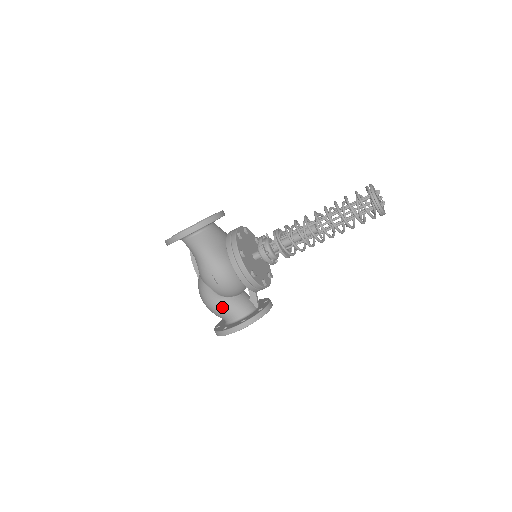
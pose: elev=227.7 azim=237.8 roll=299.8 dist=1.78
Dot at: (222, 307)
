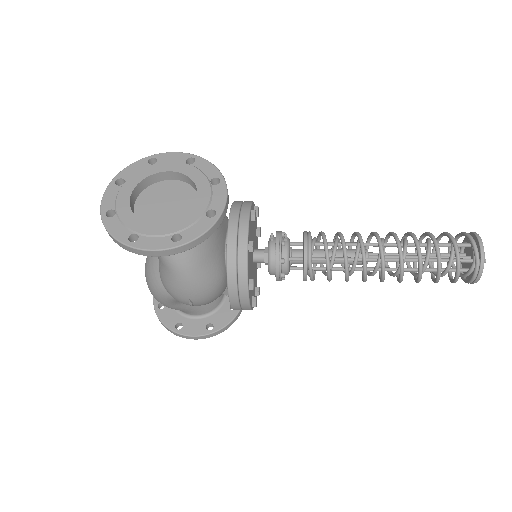
Dot at: (182, 308)
